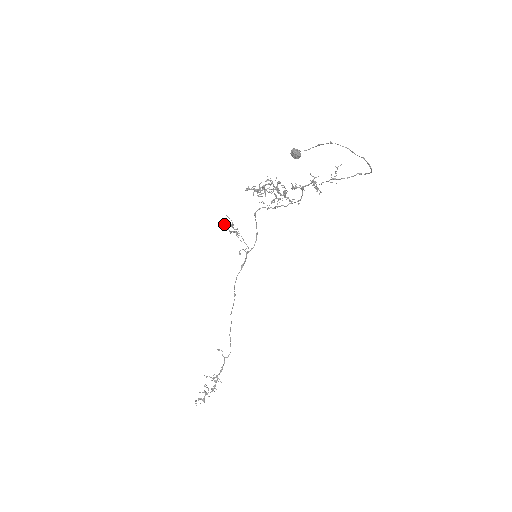
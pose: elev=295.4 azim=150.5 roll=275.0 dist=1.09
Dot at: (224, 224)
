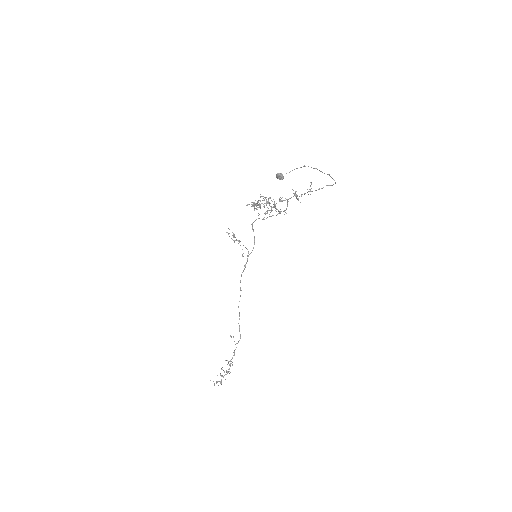
Dot at: occluded
